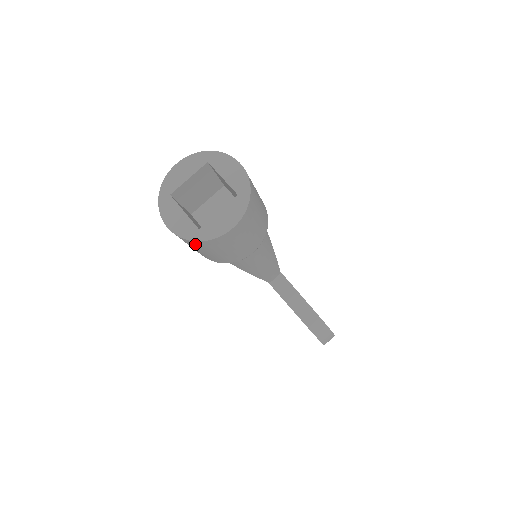
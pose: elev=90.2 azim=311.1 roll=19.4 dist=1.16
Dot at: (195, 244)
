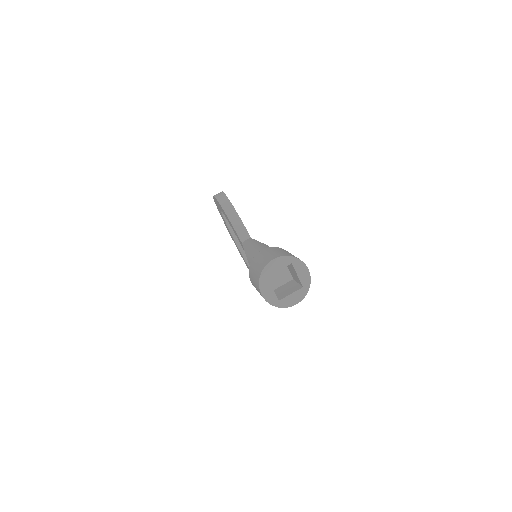
Dot at: occluded
